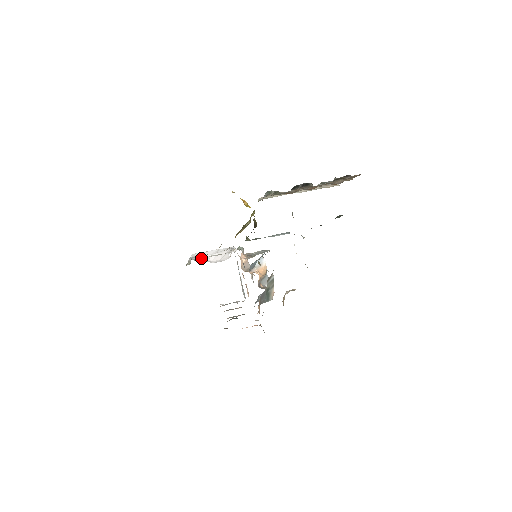
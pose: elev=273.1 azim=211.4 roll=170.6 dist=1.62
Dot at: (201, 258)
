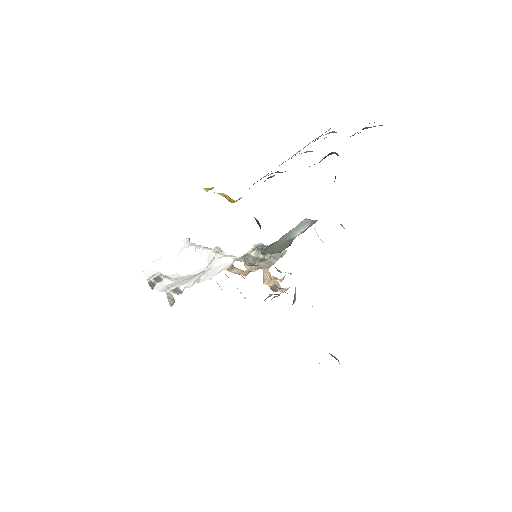
Dot at: (166, 277)
